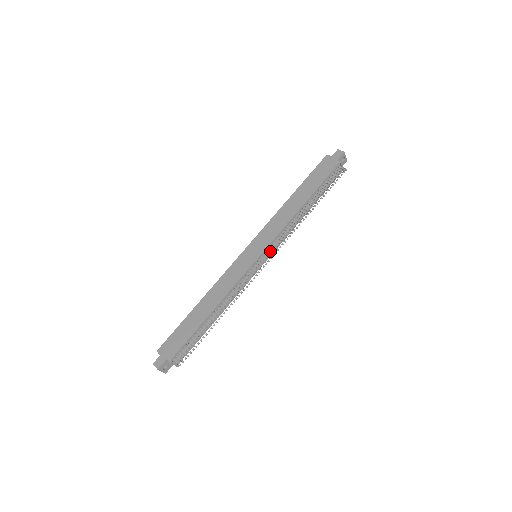
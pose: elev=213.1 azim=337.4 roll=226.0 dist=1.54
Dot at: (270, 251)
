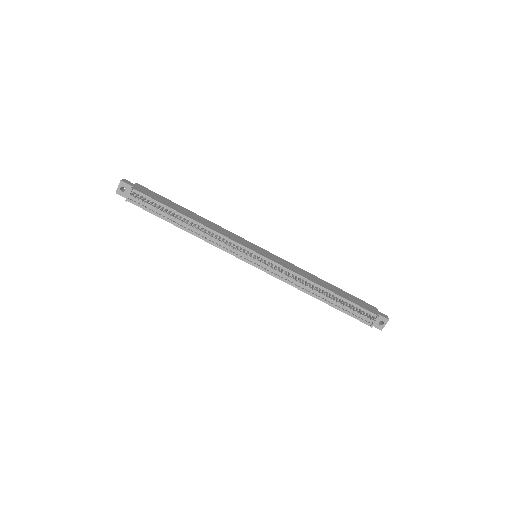
Dot at: occluded
